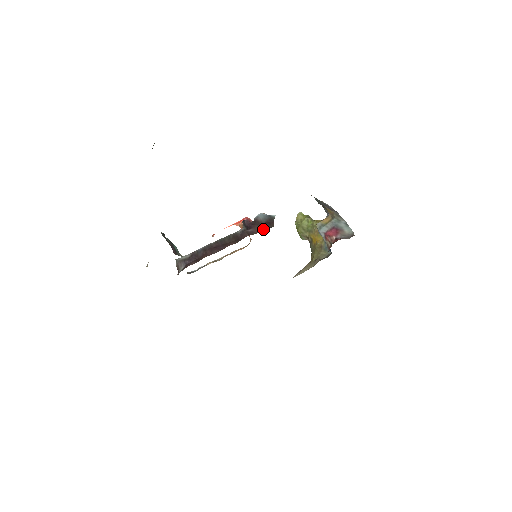
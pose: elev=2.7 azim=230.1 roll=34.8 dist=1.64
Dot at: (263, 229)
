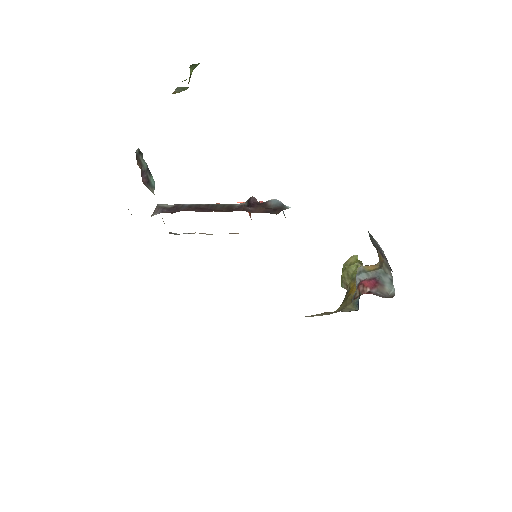
Dot at: (263, 212)
